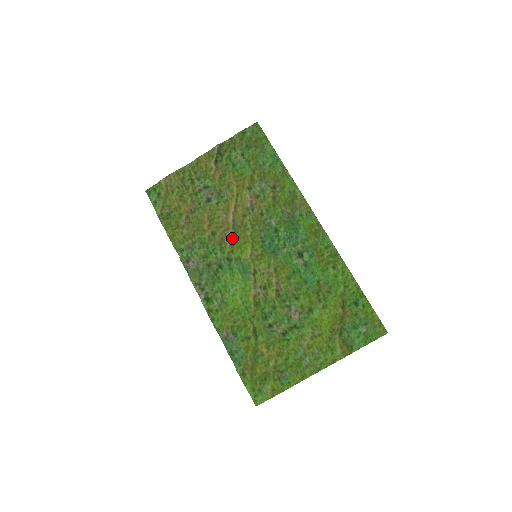
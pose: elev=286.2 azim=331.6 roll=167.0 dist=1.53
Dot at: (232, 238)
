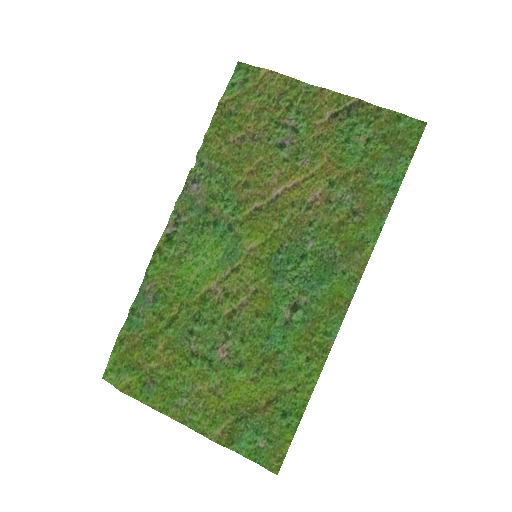
Dot at: (256, 211)
